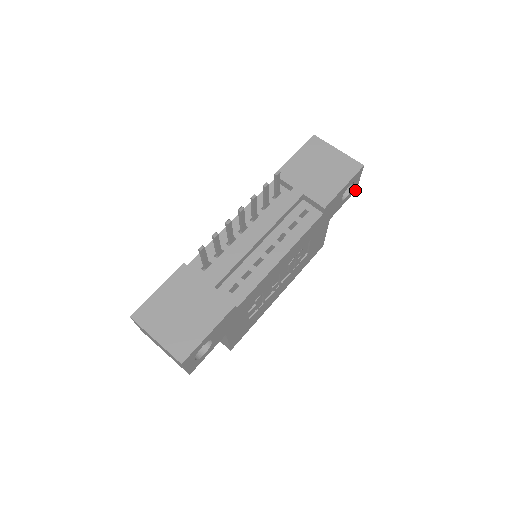
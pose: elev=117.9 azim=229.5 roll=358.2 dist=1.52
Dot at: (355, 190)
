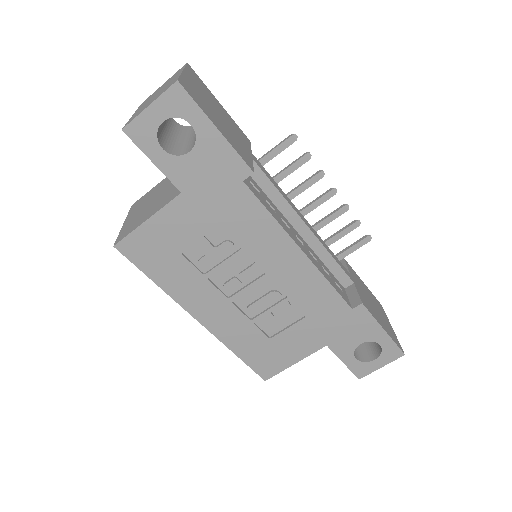
Dot at: (359, 376)
